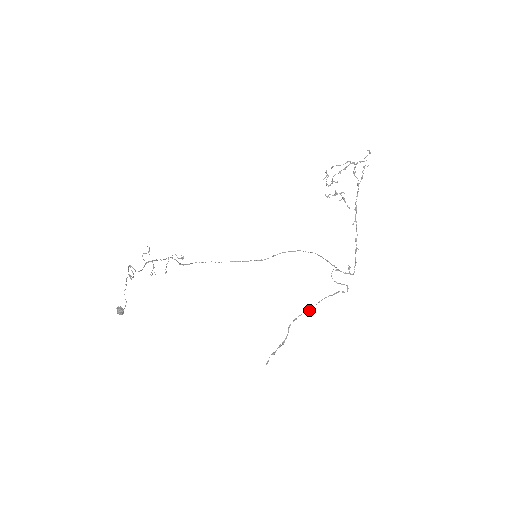
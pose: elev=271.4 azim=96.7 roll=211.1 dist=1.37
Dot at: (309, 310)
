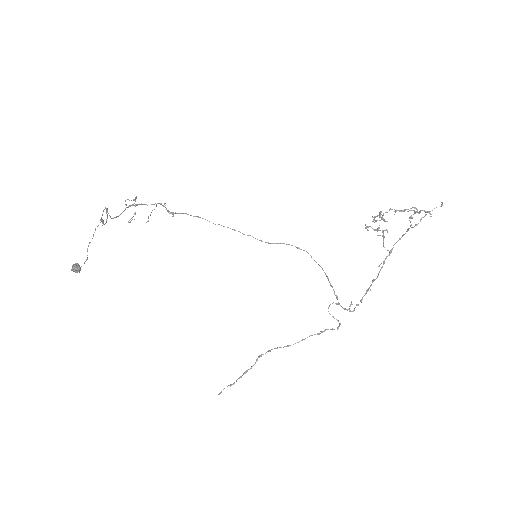
Dot at: (288, 346)
